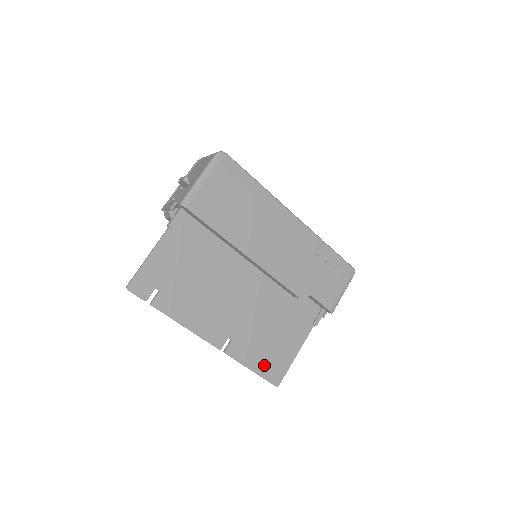
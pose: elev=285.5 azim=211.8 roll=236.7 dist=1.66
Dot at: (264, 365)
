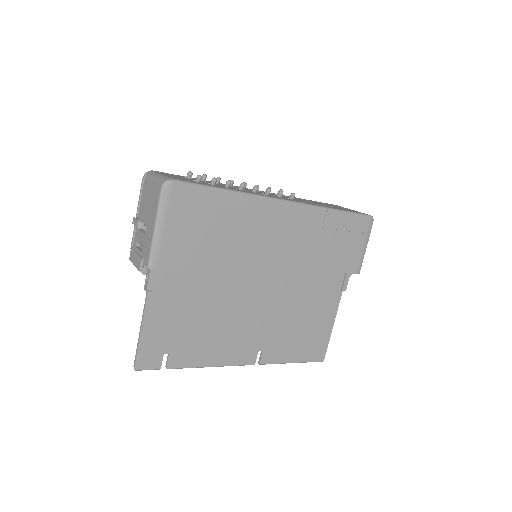
Dot at: (303, 352)
